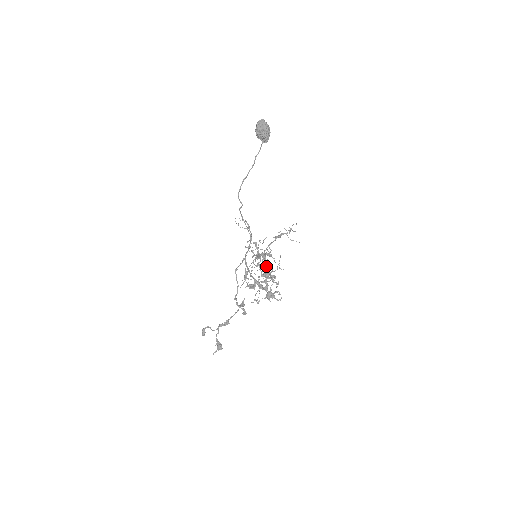
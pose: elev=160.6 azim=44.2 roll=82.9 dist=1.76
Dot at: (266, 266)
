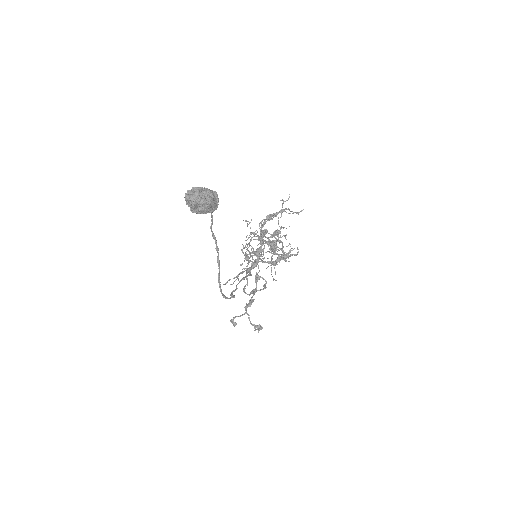
Dot at: occluded
